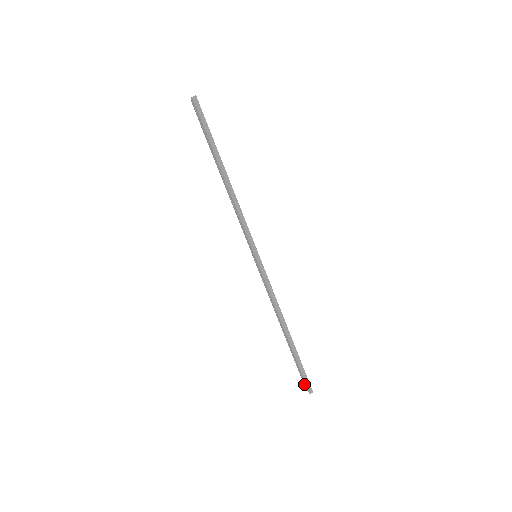
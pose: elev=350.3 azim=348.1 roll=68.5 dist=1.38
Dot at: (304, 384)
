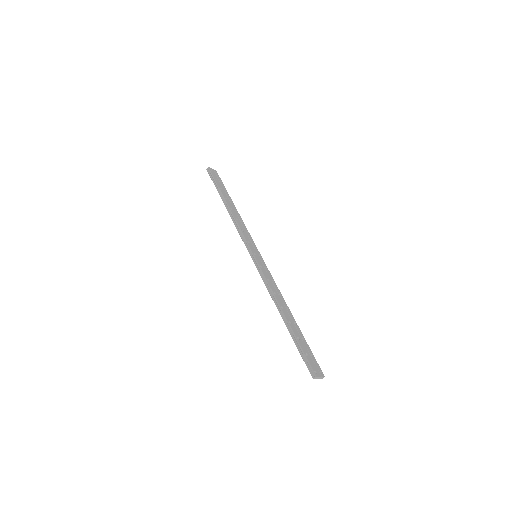
Dot at: occluded
